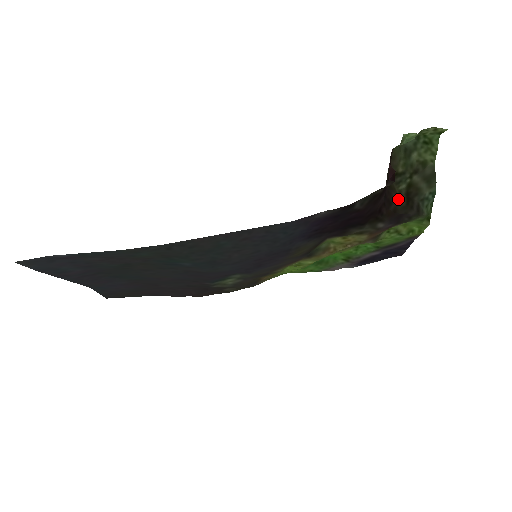
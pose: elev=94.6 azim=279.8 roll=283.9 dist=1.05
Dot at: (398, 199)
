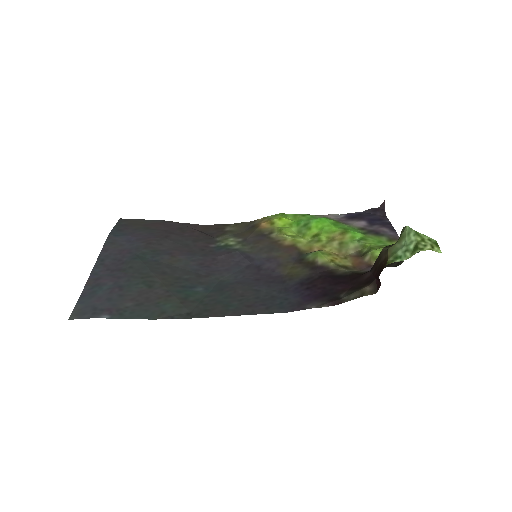
Dot at: occluded
